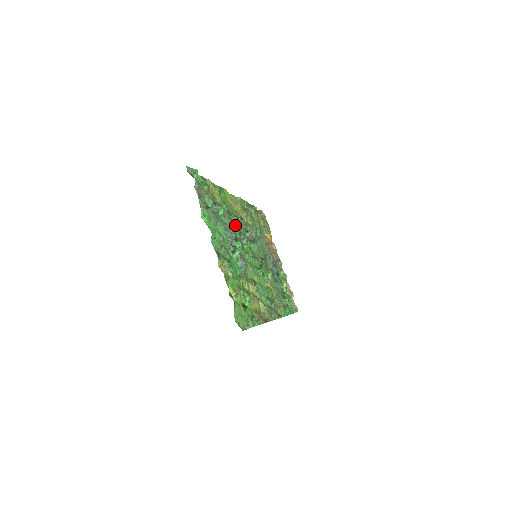
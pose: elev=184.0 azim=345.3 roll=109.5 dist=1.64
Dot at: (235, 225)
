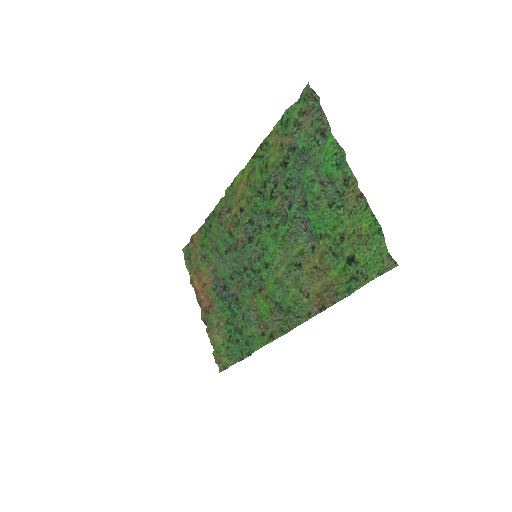
Dot at: (274, 197)
